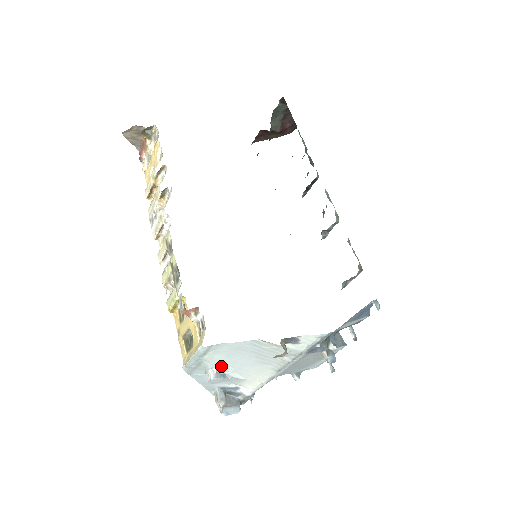
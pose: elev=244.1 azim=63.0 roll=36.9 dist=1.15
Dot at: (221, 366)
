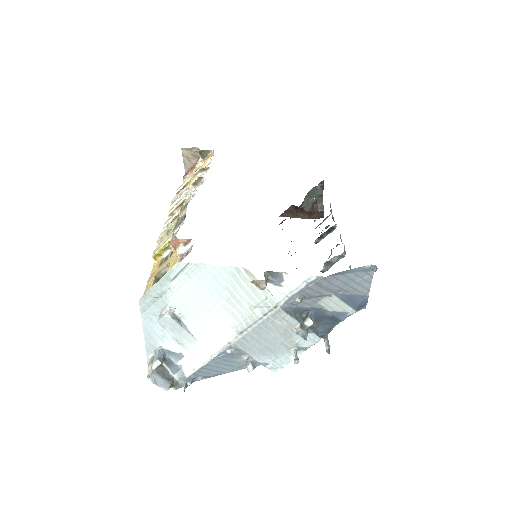
Dot at: (182, 306)
